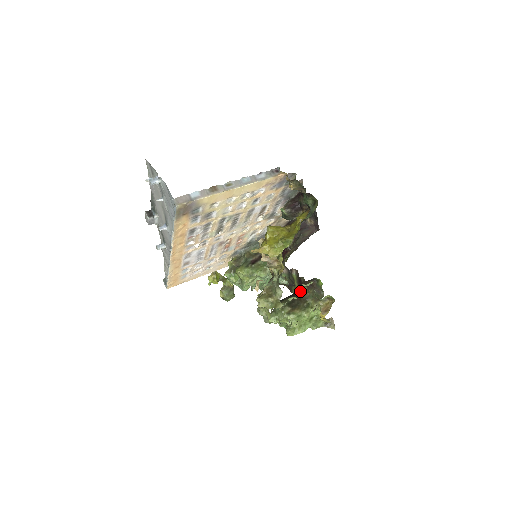
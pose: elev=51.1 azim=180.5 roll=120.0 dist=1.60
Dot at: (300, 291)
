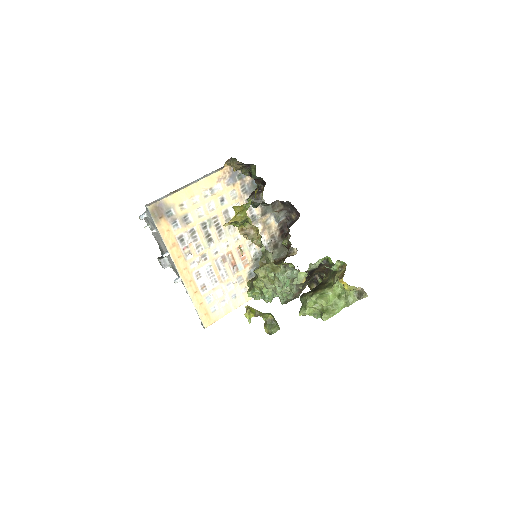
Dot at: occluded
